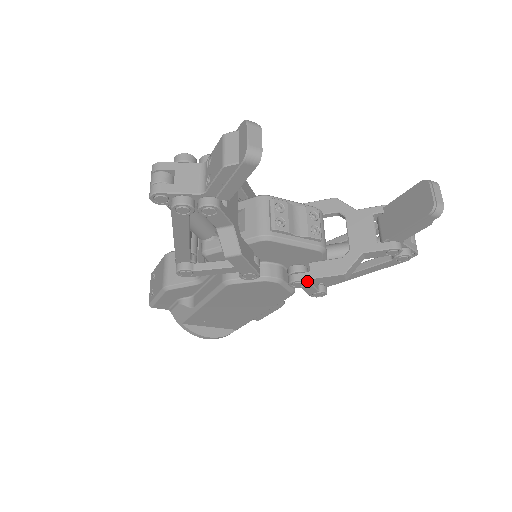
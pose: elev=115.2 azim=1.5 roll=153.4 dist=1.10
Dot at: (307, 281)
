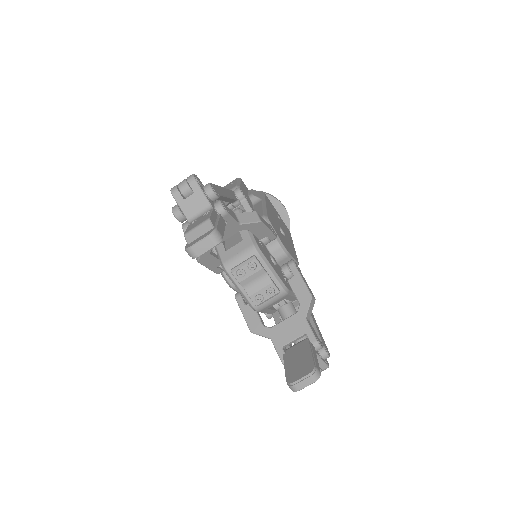
Dot at: (240, 307)
